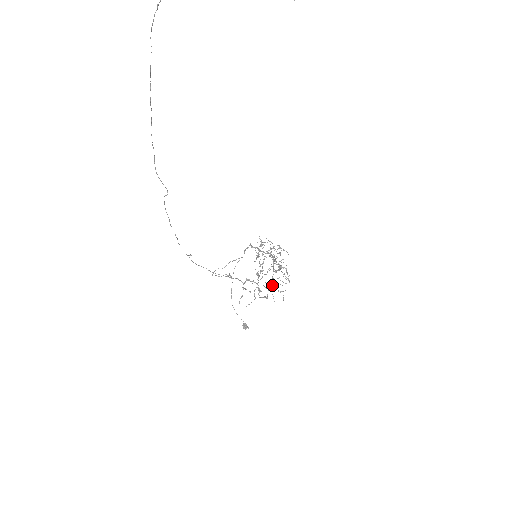
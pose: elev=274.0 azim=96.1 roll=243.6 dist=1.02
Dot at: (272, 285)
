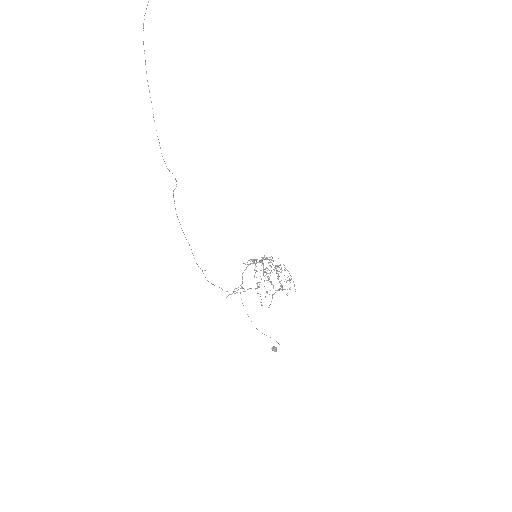
Dot at: occluded
